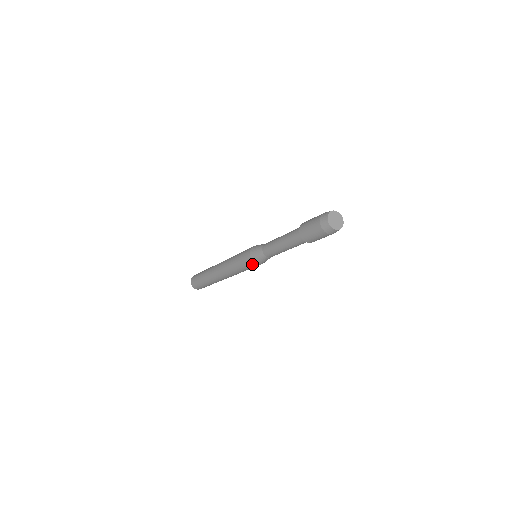
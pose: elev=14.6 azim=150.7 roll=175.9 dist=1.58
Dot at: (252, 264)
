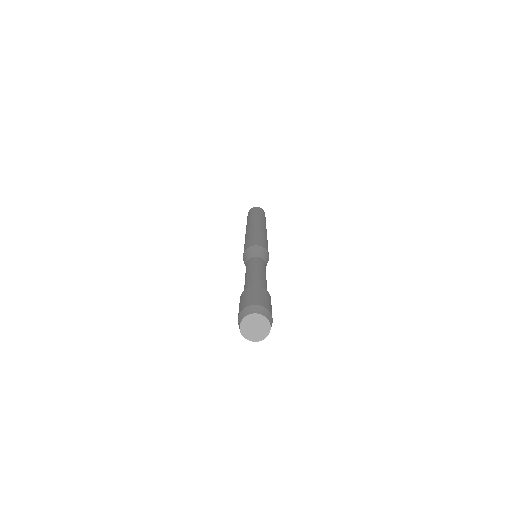
Dot at: occluded
